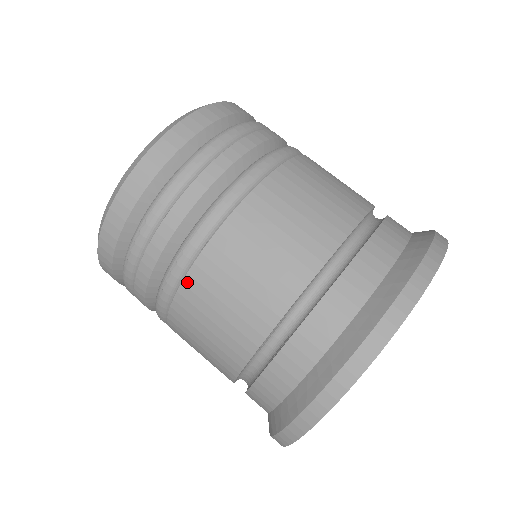
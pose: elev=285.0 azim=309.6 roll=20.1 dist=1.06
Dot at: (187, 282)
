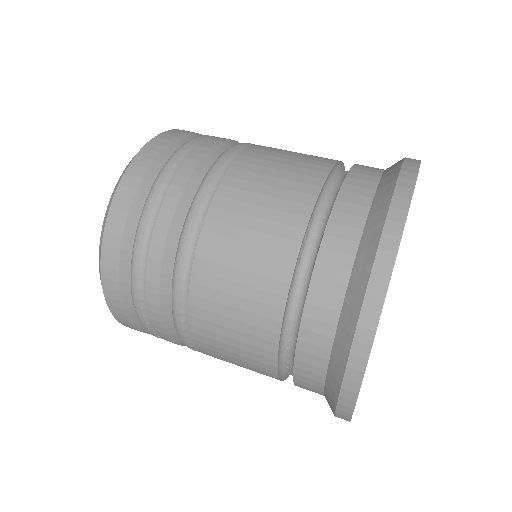
Dot at: (206, 227)
